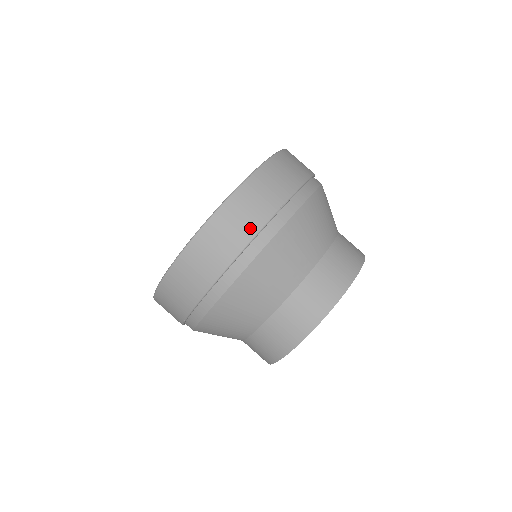
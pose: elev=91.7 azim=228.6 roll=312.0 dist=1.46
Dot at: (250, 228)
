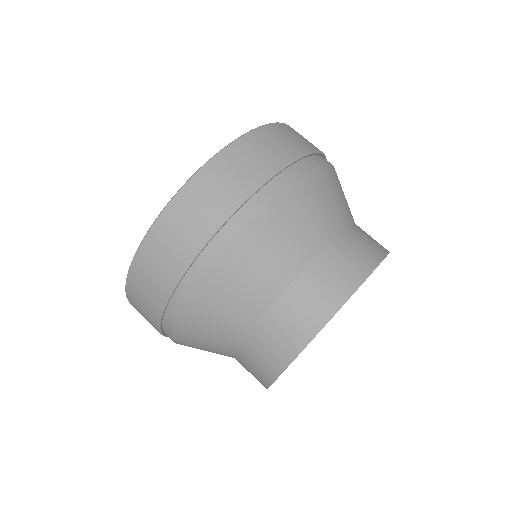
Dot at: (290, 152)
